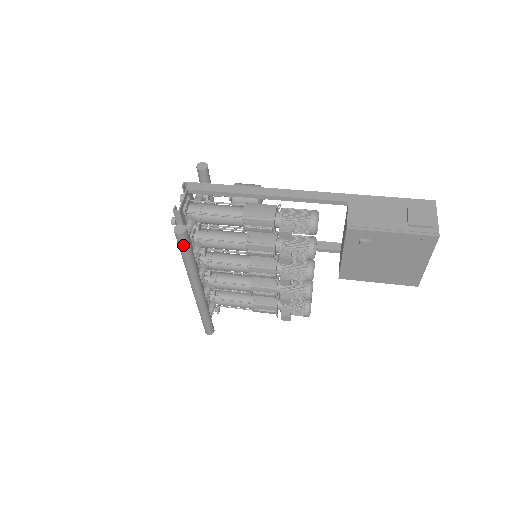
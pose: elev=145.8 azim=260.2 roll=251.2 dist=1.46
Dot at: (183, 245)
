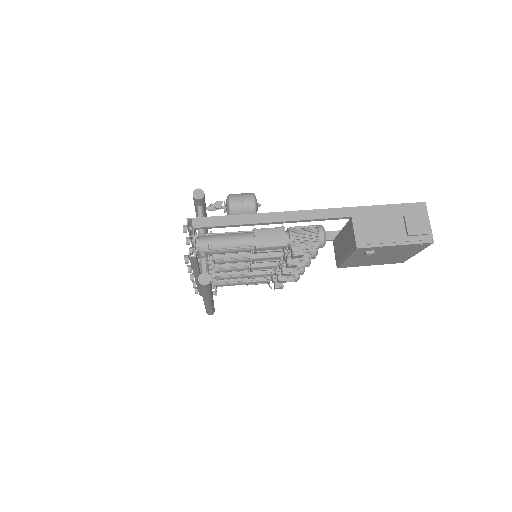
Dot at: (207, 288)
